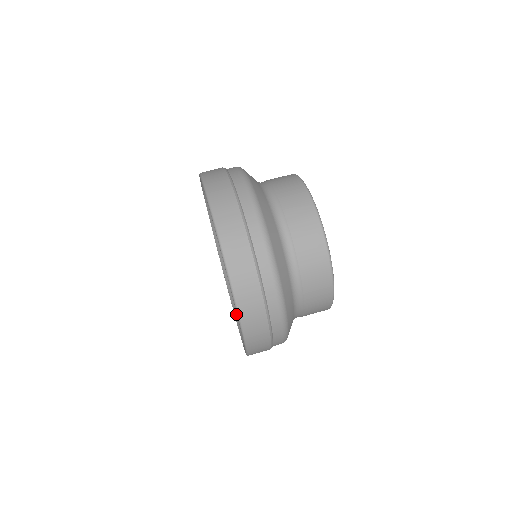
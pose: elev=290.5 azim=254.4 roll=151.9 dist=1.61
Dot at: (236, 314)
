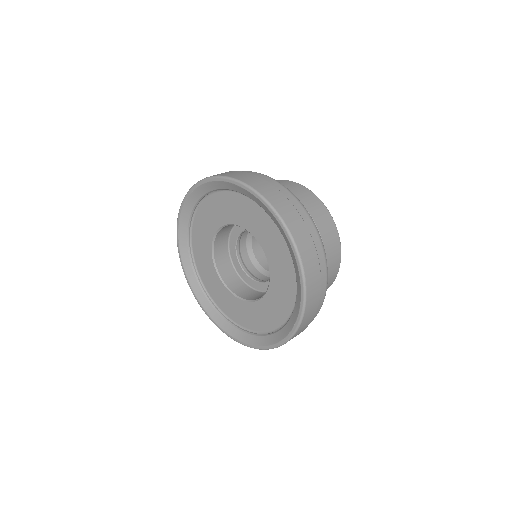
Dot at: (228, 329)
